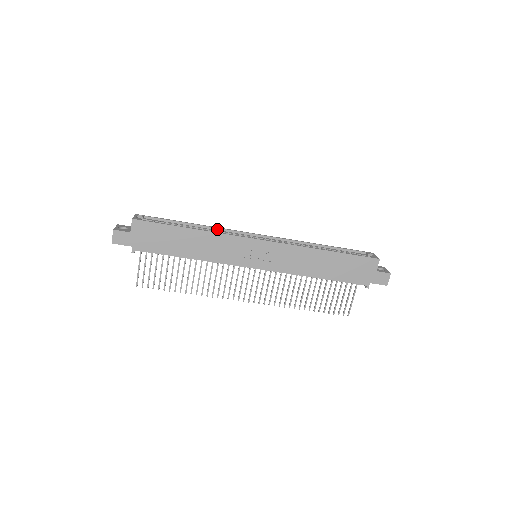
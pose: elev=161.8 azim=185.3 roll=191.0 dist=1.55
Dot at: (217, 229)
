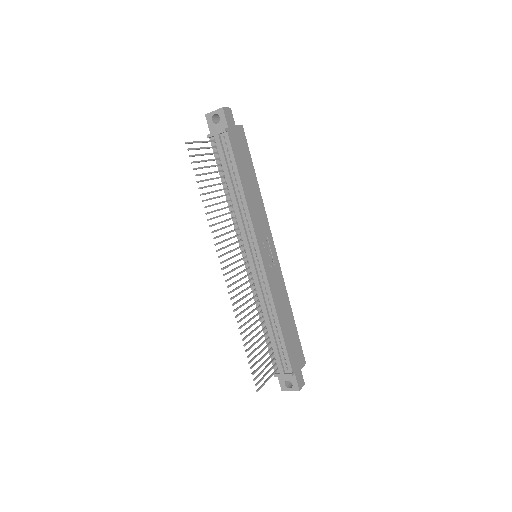
Dot at: occluded
